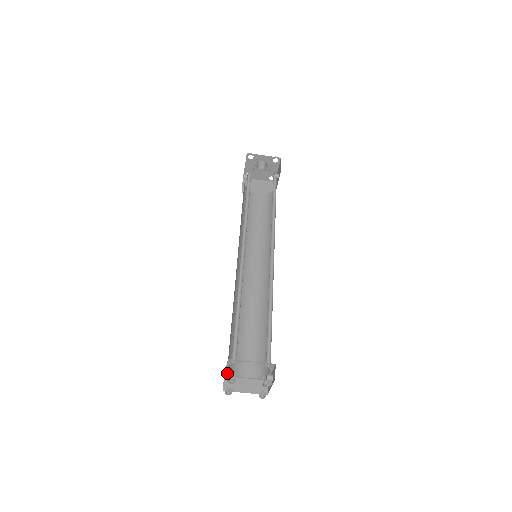
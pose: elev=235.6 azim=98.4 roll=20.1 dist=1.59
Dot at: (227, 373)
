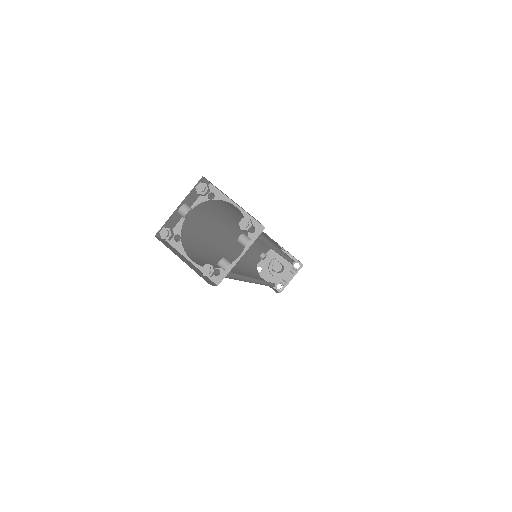
Dot at: (189, 206)
